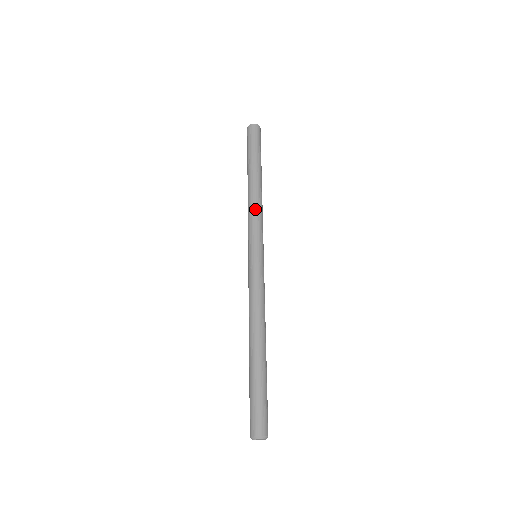
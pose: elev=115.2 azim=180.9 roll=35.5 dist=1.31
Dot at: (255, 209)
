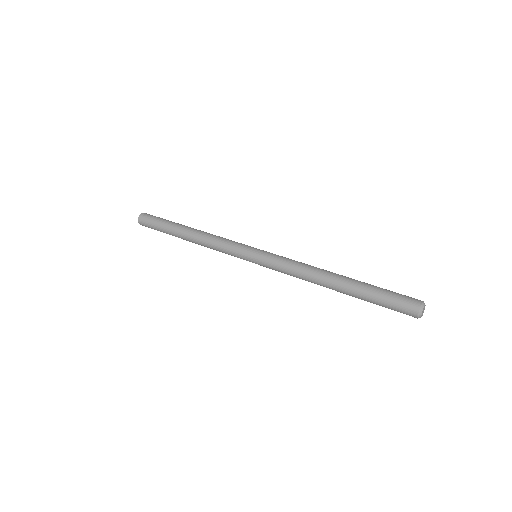
Dot at: occluded
